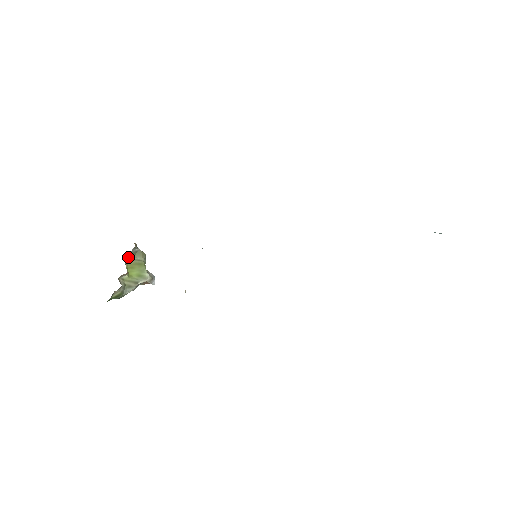
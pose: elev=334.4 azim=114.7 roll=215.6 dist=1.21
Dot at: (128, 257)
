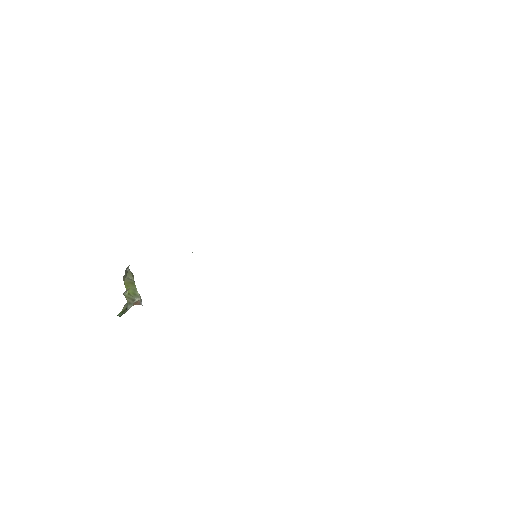
Dot at: (124, 275)
